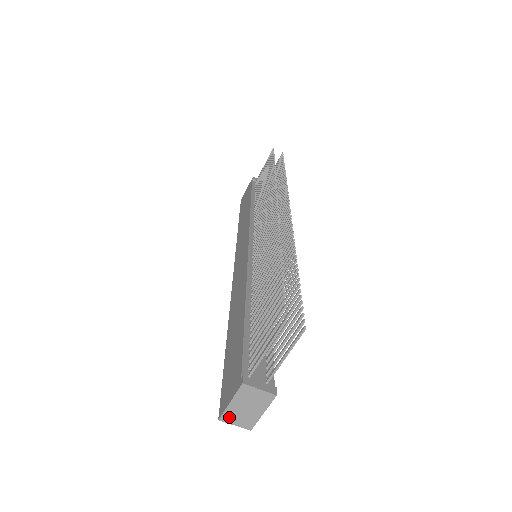
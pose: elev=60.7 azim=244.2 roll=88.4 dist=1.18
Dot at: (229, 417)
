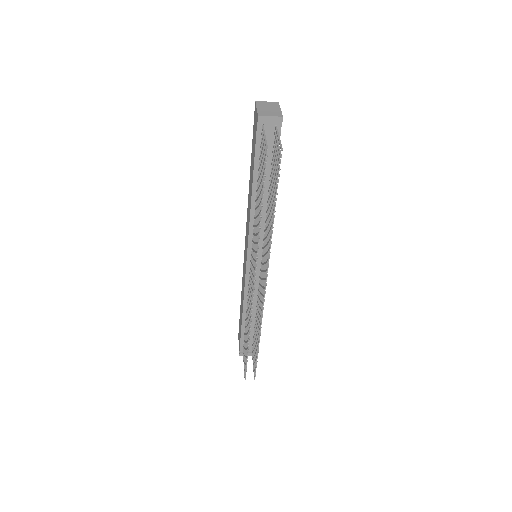
Dot at: occluded
